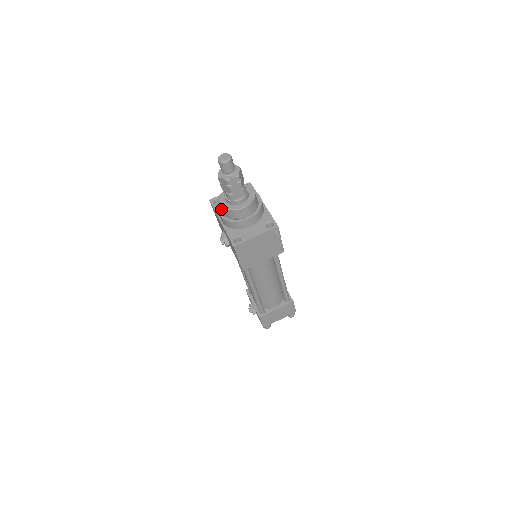
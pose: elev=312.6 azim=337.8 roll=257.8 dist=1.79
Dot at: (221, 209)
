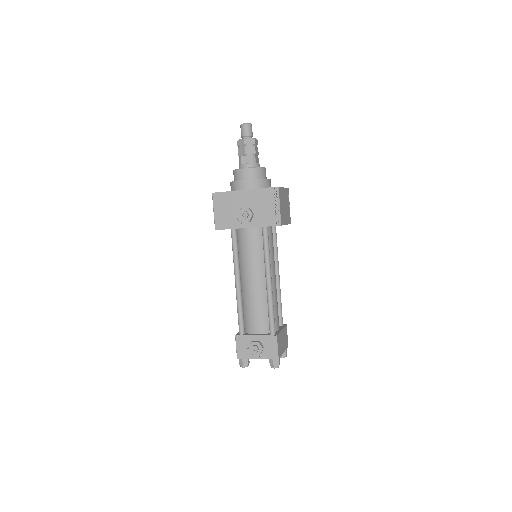
Dot at: (240, 180)
